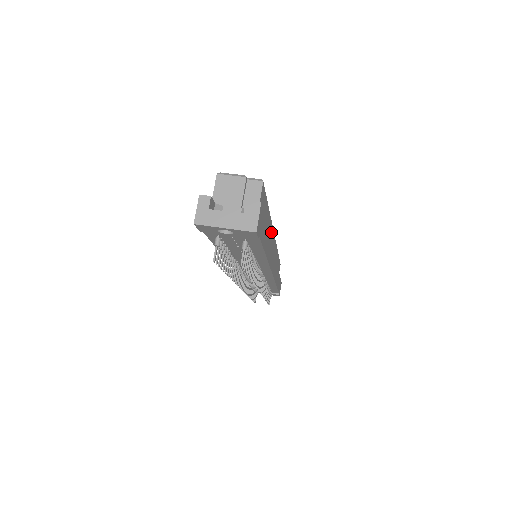
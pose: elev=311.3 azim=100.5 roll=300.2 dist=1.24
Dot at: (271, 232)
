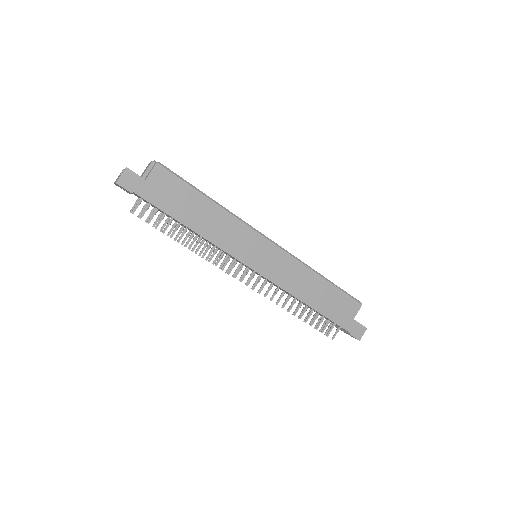
Dot at: (240, 226)
